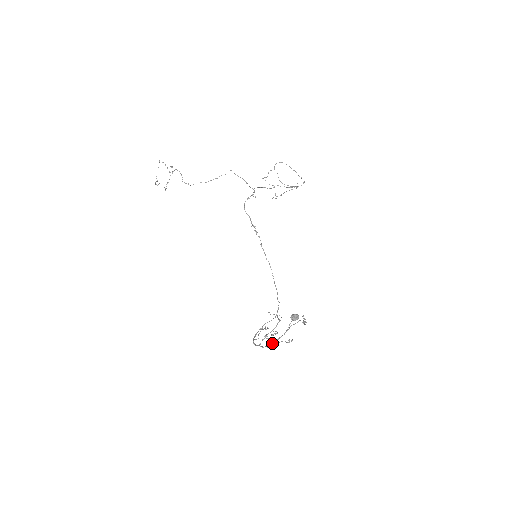
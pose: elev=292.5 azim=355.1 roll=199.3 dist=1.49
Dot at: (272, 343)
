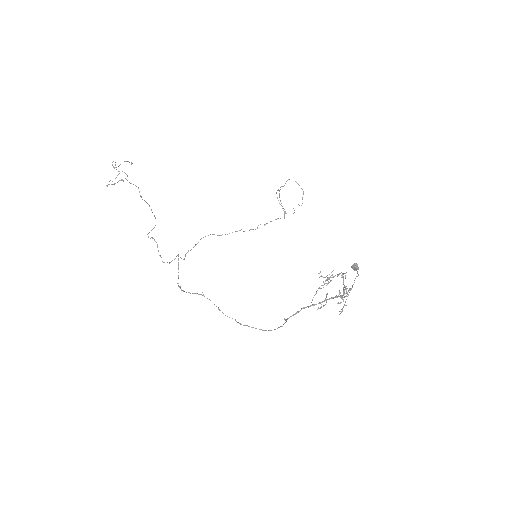
Dot at: occluded
